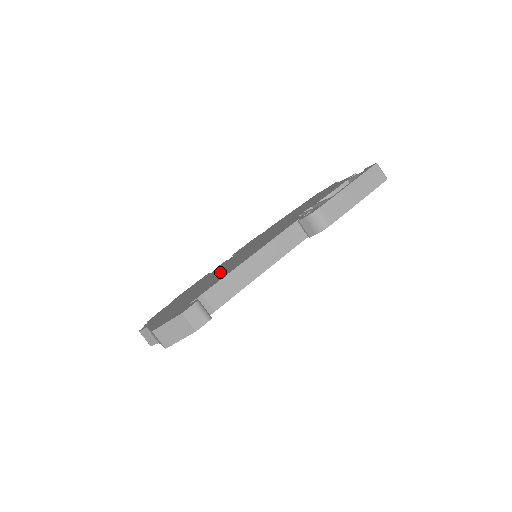
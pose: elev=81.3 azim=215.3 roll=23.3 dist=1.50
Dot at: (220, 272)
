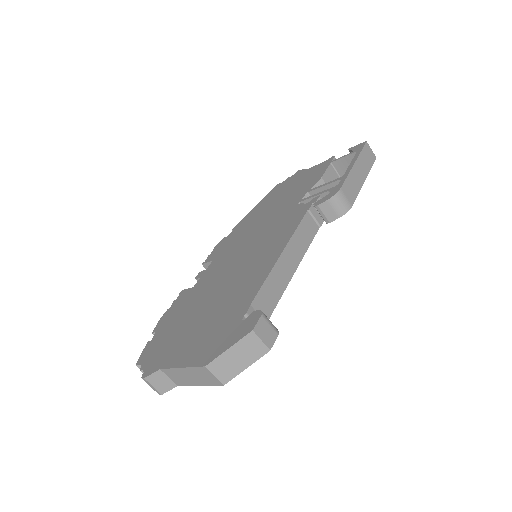
Dot at: (230, 280)
